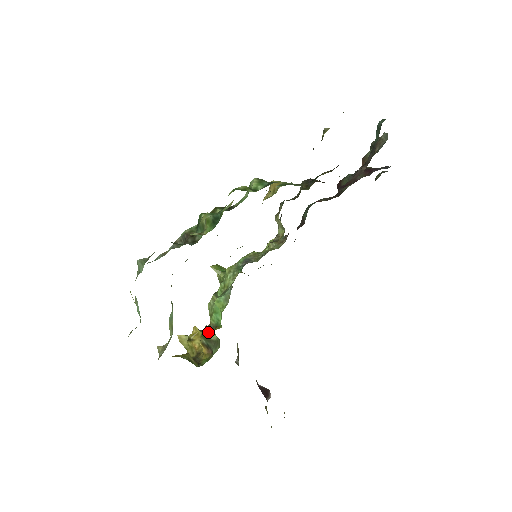
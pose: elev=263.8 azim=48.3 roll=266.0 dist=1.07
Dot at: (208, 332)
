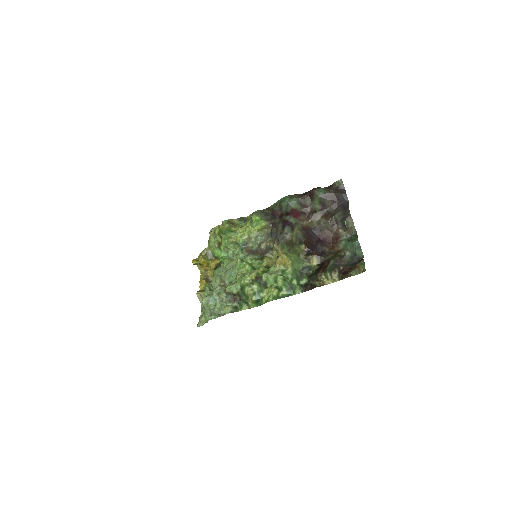
Dot at: occluded
